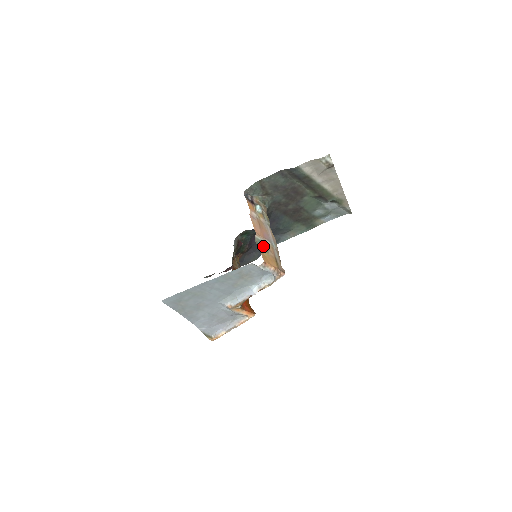
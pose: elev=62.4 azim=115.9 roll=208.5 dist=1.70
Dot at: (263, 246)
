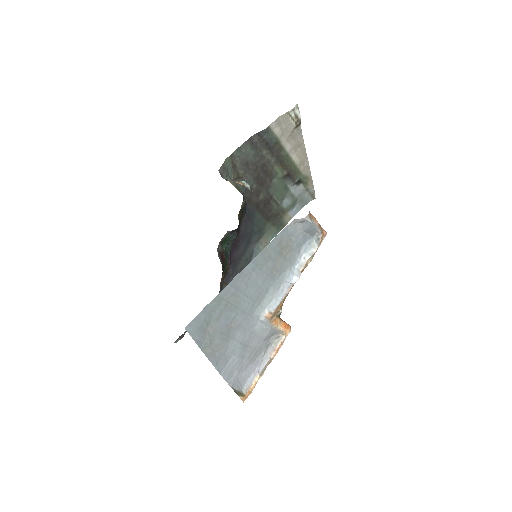
Dot at: occluded
